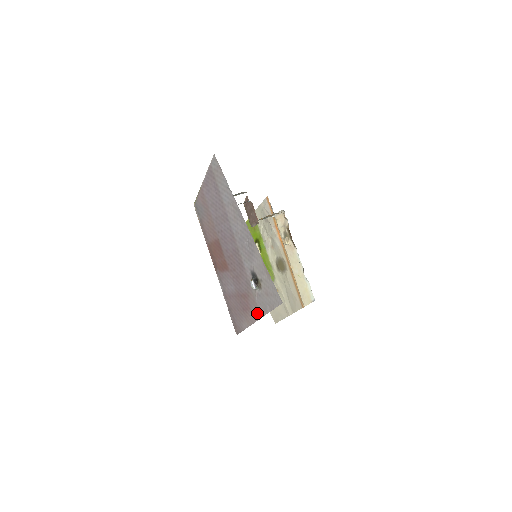
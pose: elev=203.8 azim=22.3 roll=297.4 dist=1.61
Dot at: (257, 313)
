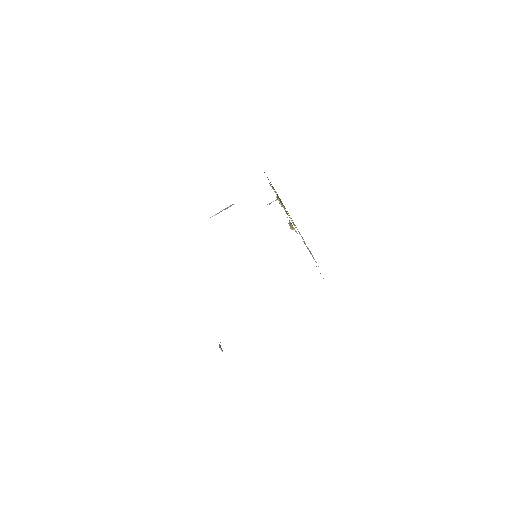
Dot at: occluded
